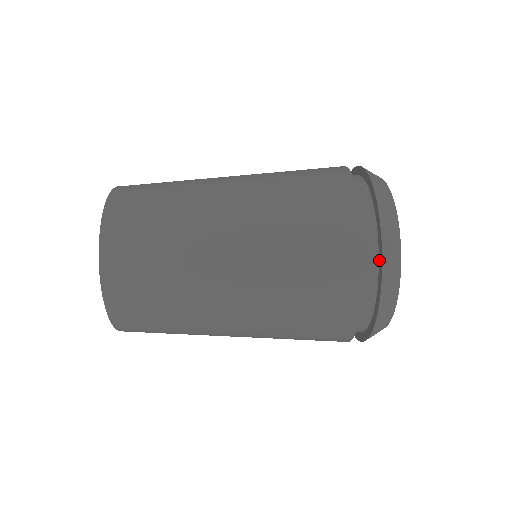
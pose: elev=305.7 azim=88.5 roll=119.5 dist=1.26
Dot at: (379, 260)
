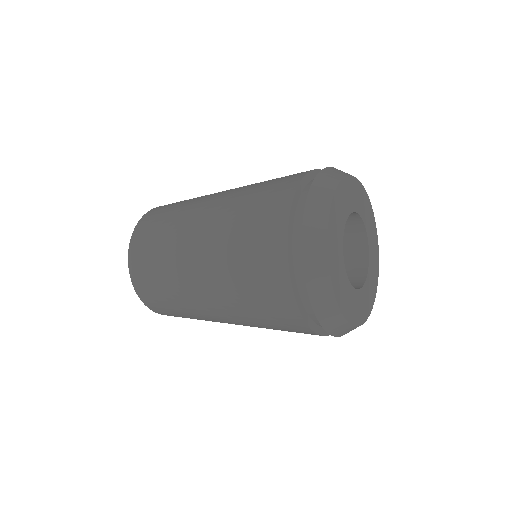
Dot at: occluded
